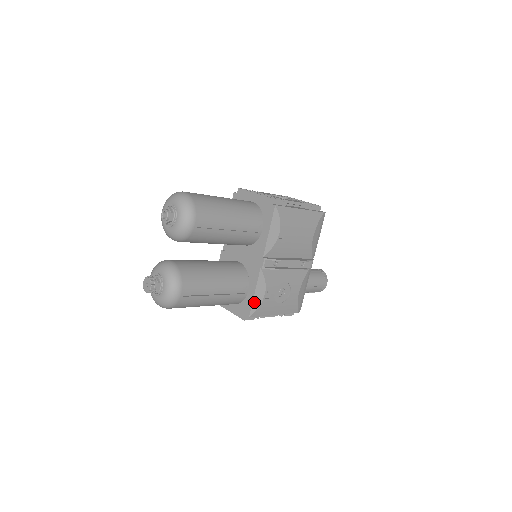
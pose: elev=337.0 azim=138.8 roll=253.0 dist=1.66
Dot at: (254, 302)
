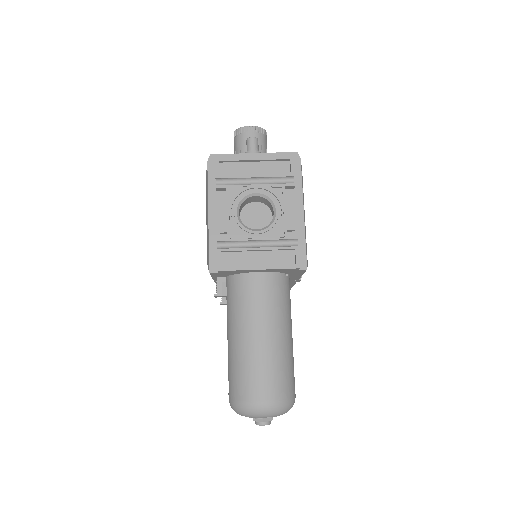
Dot at: occluded
